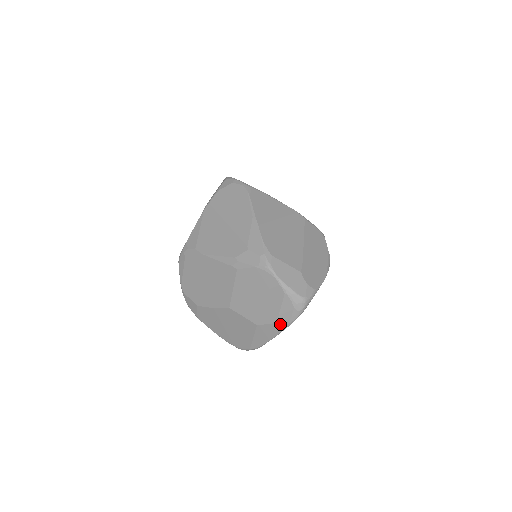
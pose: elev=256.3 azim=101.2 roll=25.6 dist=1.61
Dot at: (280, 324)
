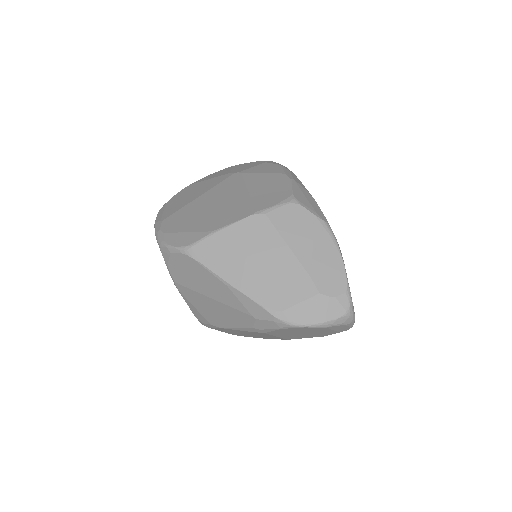
Dot at: occluded
